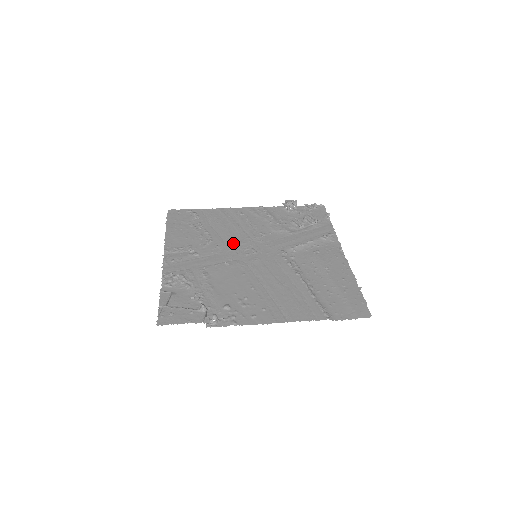
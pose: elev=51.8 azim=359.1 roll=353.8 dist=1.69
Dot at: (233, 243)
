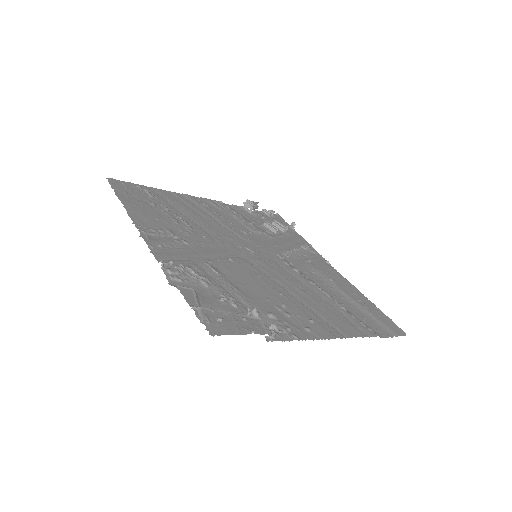
Dot at: (220, 236)
